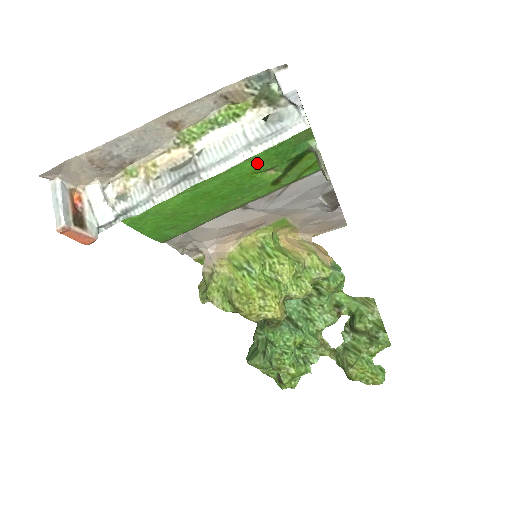
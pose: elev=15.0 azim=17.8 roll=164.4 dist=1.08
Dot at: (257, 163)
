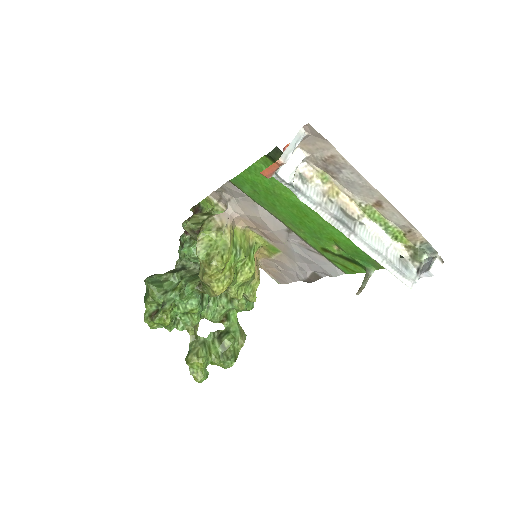
Dot at: (346, 242)
